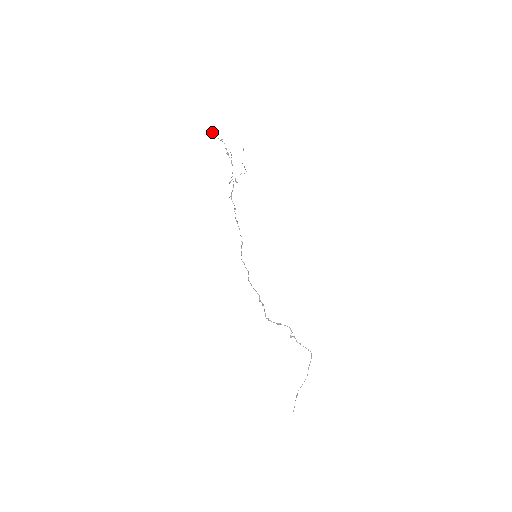
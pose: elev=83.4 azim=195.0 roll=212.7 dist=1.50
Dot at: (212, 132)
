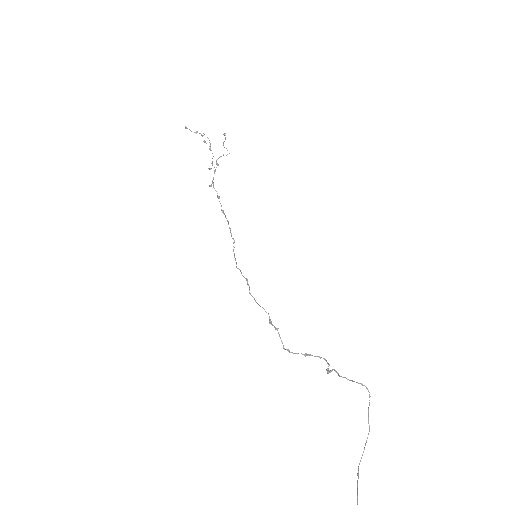
Dot at: (185, 128)
